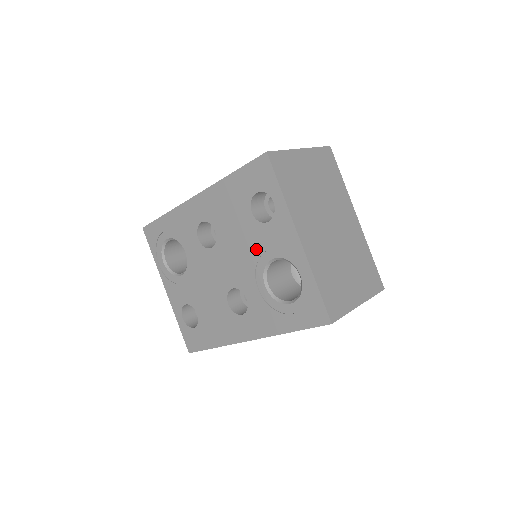
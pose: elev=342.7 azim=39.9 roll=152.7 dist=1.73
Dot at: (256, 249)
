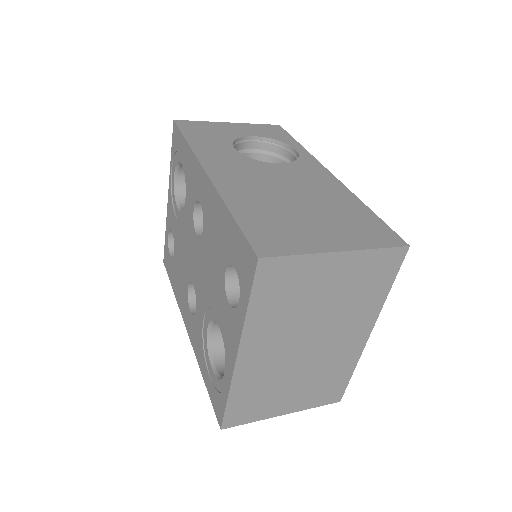
Dot at: (214, 299)
